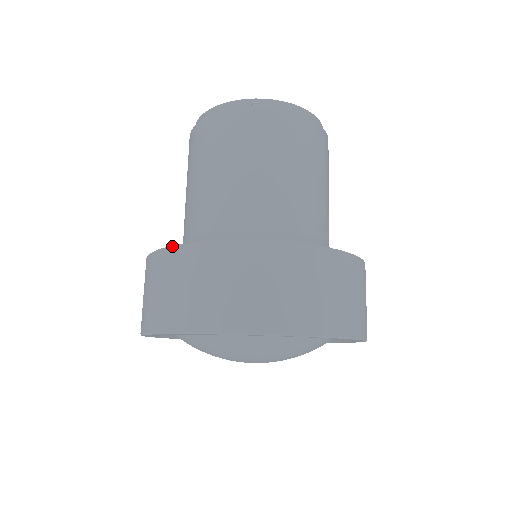
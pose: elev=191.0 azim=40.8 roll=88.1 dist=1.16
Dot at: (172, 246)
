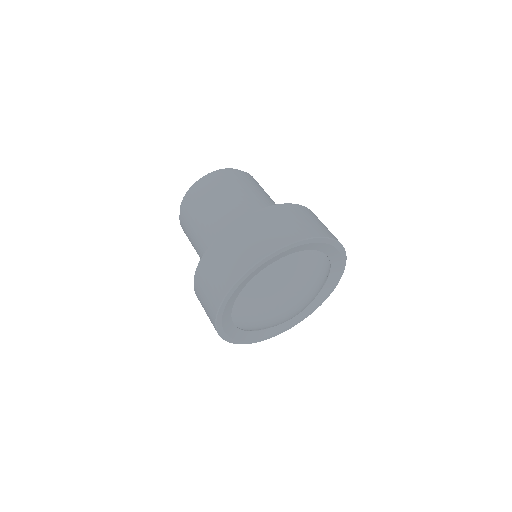
Dot at: (195, 292)
